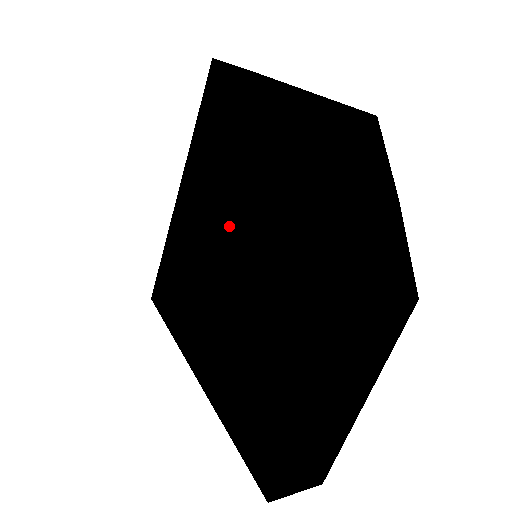
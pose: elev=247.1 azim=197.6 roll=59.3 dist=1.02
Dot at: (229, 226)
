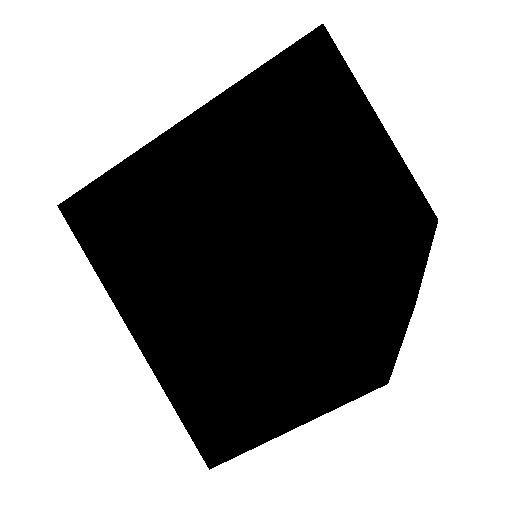
Dot at: (262, 232)
